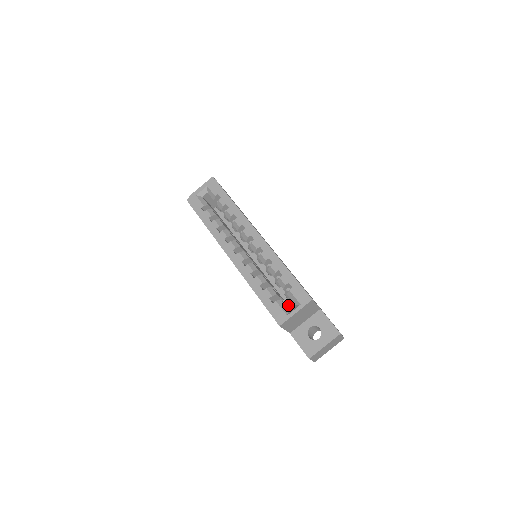
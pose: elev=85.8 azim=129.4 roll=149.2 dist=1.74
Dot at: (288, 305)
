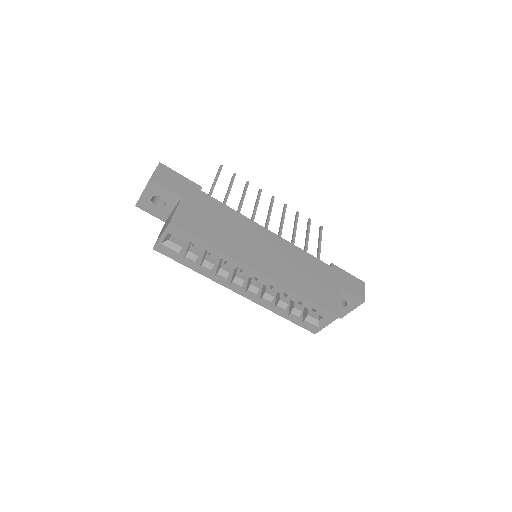
Dot at: occluded
